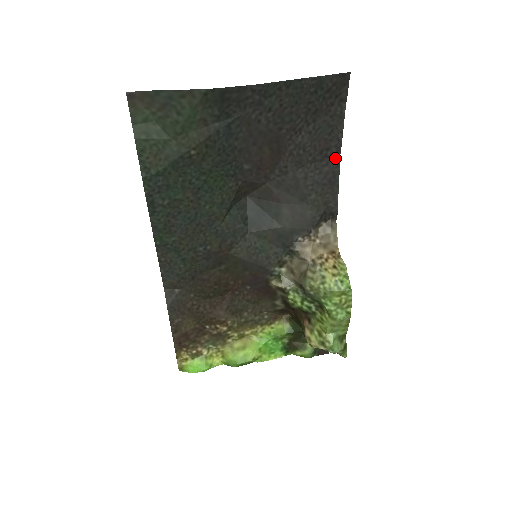
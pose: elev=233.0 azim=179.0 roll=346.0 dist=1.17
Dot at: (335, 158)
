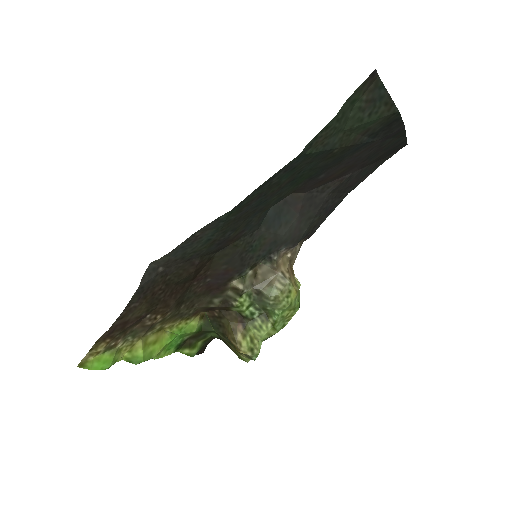
Dot at: (345, 195)
